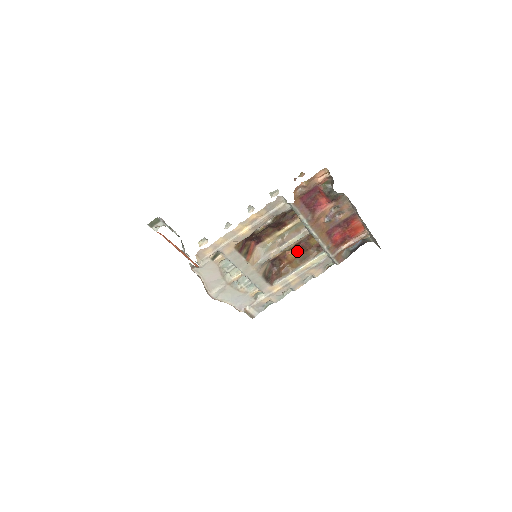
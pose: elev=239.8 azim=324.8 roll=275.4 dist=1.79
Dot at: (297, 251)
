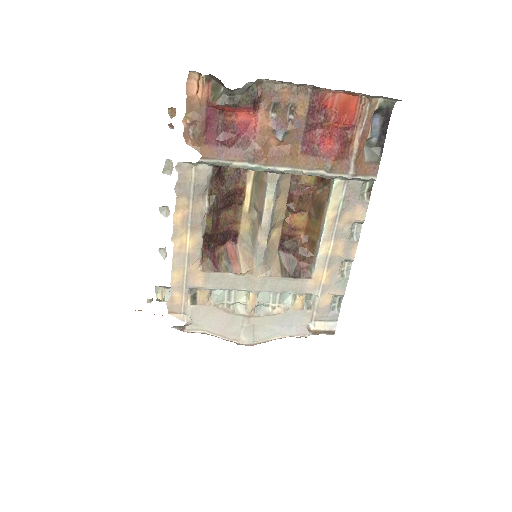
Dot at: (299, 208)
